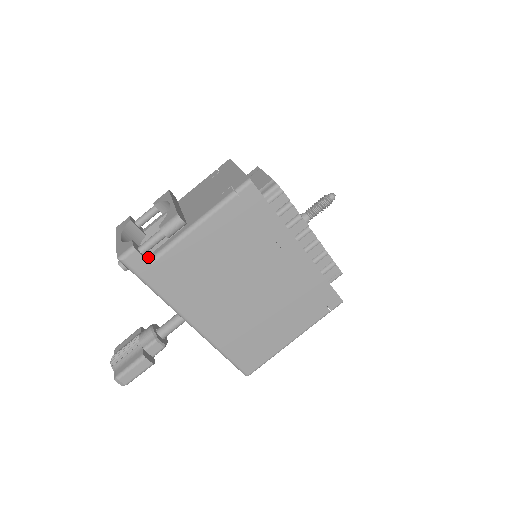
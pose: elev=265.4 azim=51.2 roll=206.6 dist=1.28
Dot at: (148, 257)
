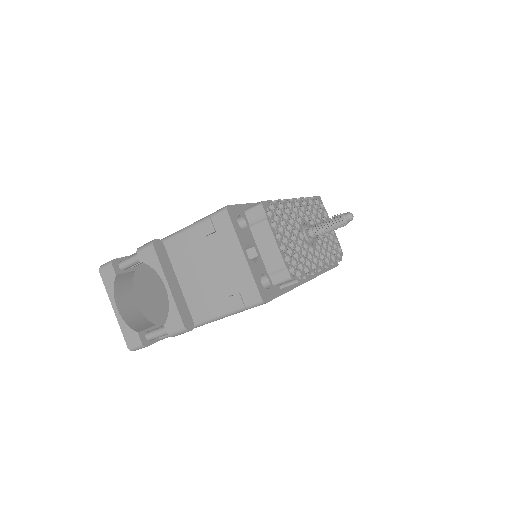
Dot at: occluded
